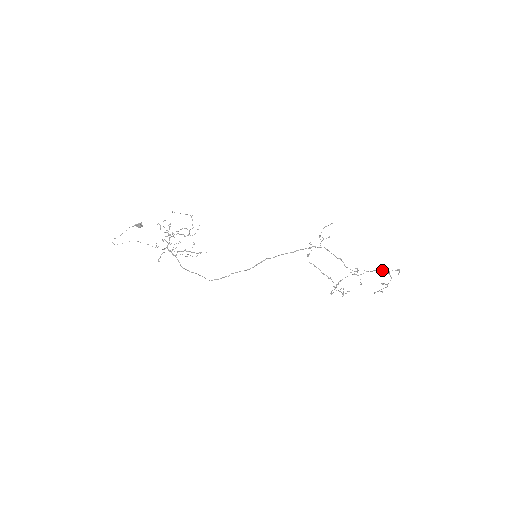
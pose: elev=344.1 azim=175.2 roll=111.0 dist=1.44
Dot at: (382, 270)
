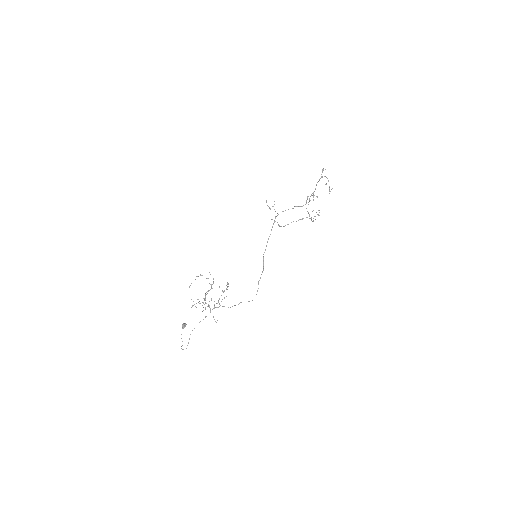
Dot at: (318, 181)
